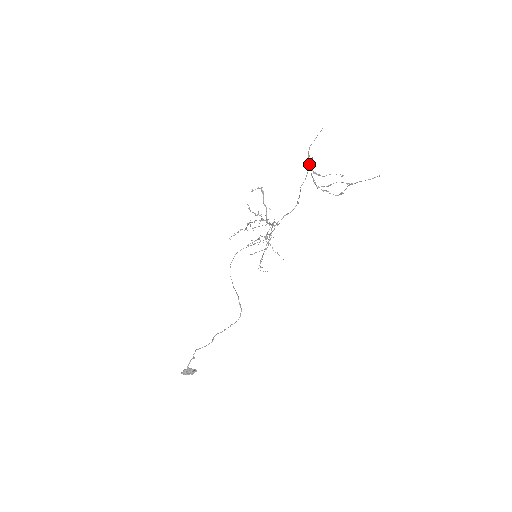
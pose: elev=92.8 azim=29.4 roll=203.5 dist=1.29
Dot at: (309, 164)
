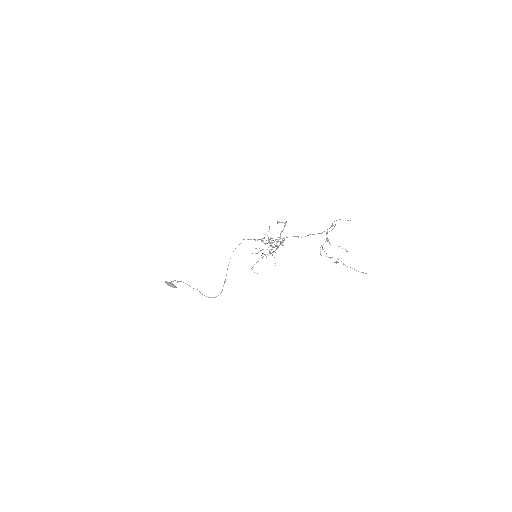
Dot at: occluded
